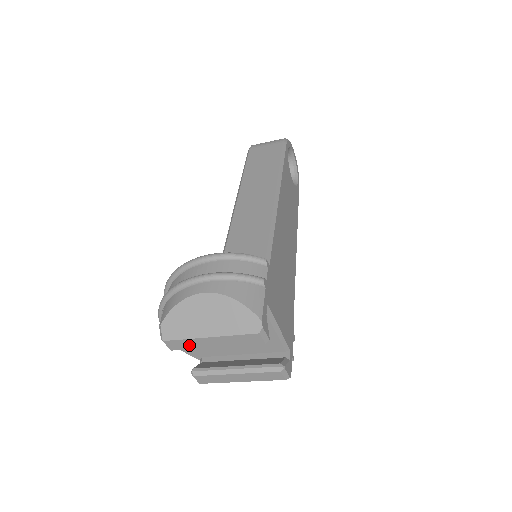
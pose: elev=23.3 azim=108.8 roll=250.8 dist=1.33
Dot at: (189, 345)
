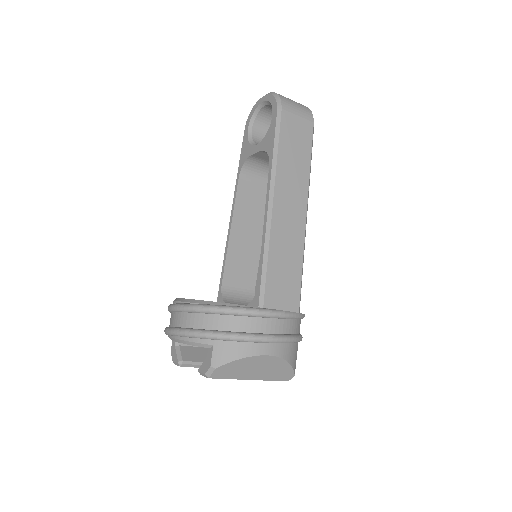
Dot at: occluded
